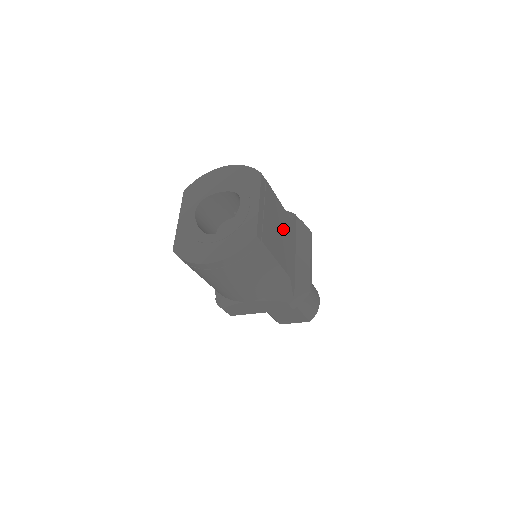
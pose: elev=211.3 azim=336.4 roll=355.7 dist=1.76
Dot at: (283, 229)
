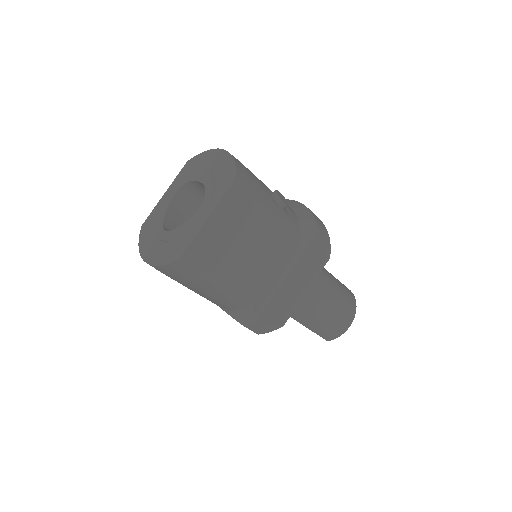
Dot at: (265, 248)
